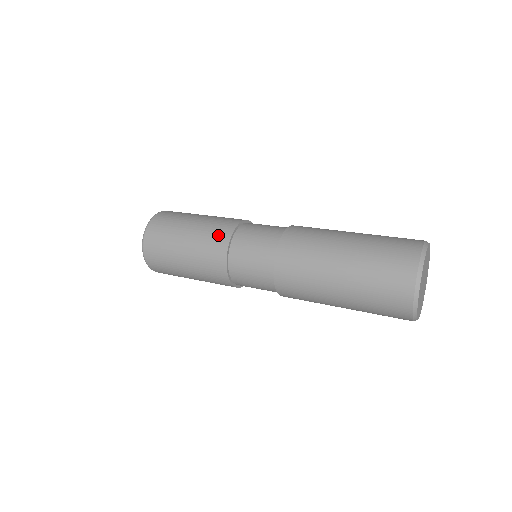
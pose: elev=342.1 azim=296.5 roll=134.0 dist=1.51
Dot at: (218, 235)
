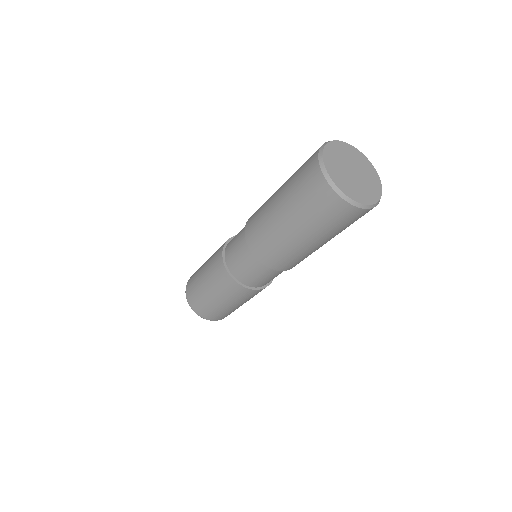
Dot at: (216, 261)
